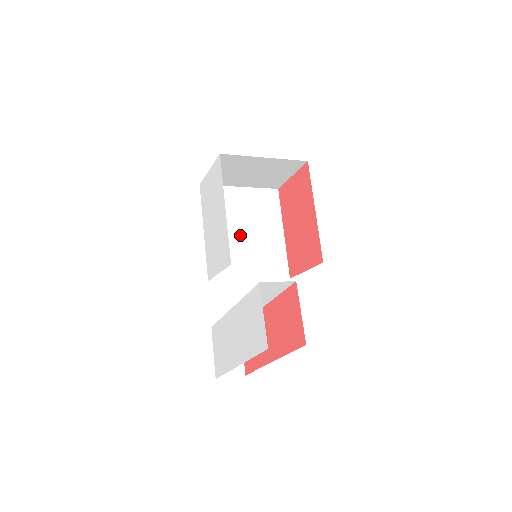
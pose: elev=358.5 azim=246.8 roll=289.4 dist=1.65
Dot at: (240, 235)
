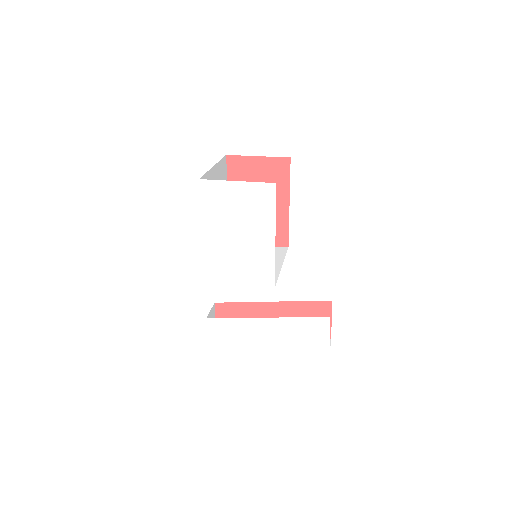
Dot at: occluded
